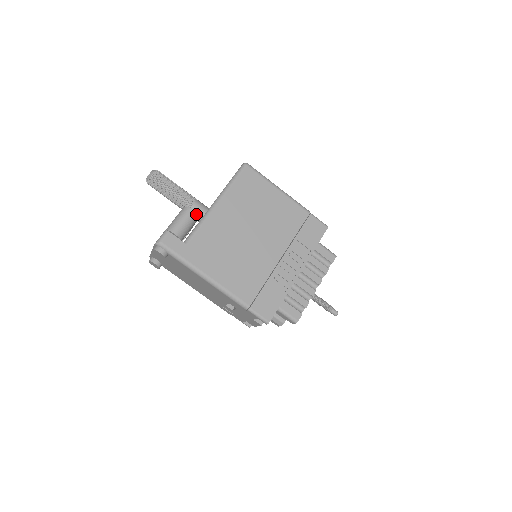
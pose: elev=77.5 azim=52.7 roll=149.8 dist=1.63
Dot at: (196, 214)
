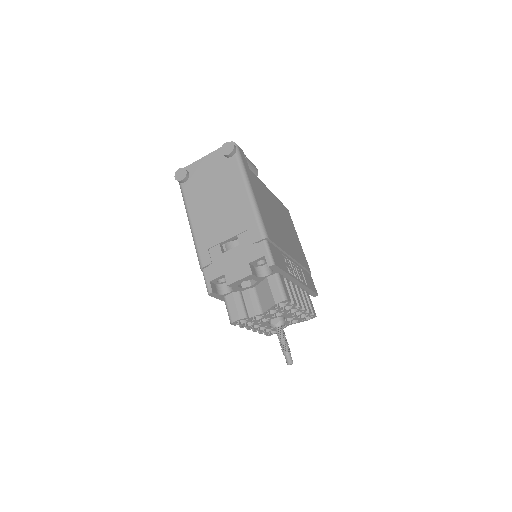
Dot at: occluded
